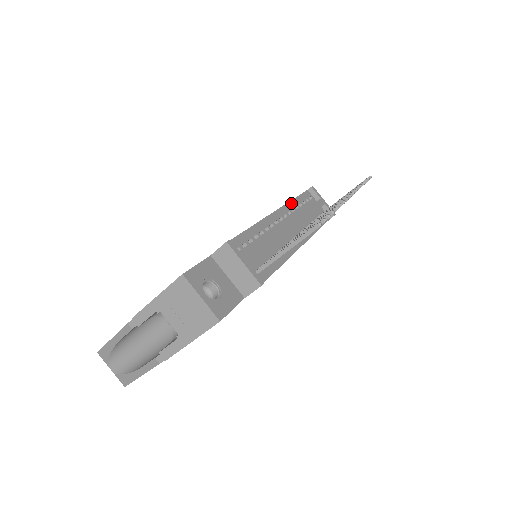
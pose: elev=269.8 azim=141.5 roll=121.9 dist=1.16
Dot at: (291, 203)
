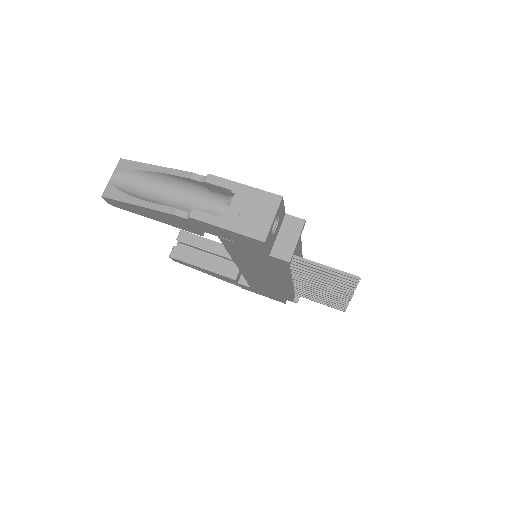
Dot at: occluded
